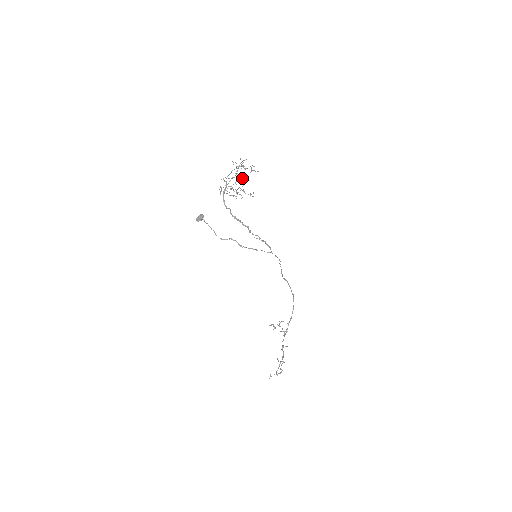
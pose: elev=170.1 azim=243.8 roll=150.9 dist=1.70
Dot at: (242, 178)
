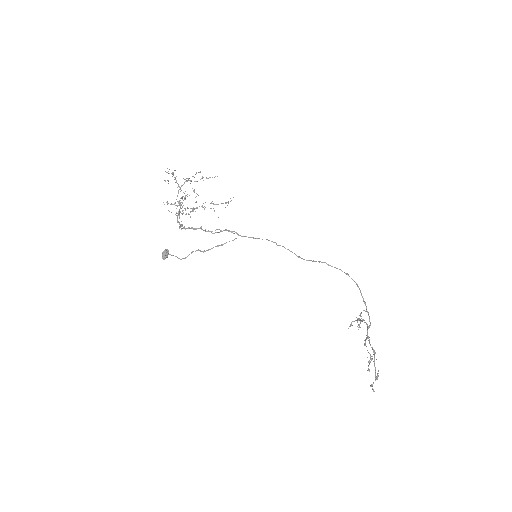
Dot at: occluded
